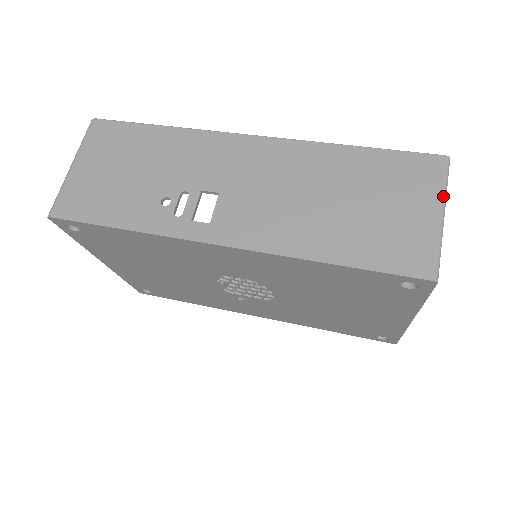
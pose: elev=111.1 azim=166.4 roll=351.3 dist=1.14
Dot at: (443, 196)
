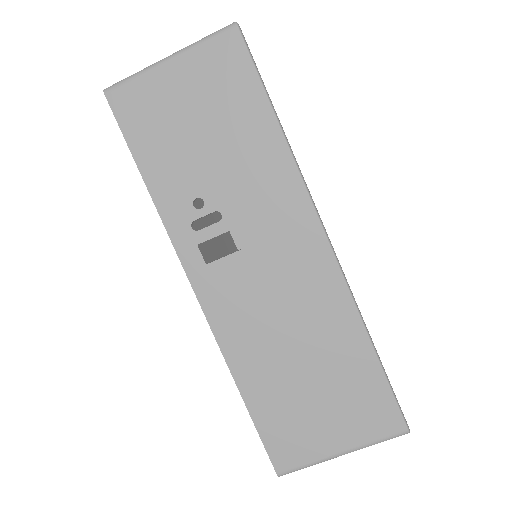
Dot at: (362, 447)
